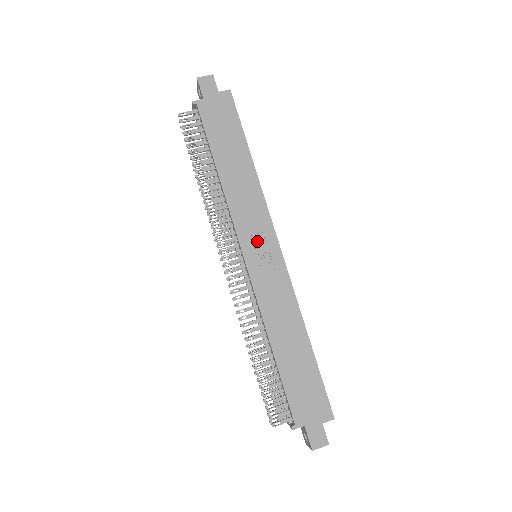
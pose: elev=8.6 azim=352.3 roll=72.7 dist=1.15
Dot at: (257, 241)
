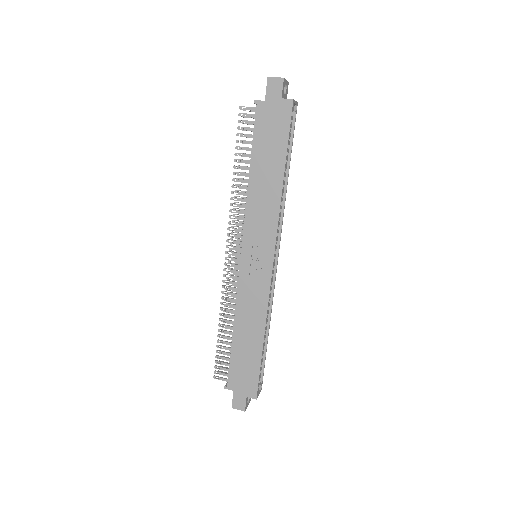
Dot at: (257, 248)
